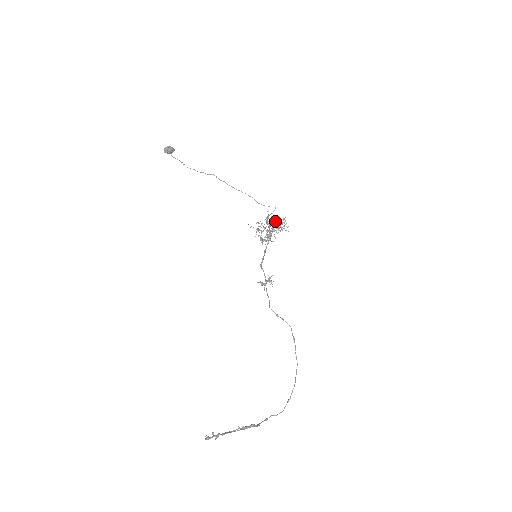
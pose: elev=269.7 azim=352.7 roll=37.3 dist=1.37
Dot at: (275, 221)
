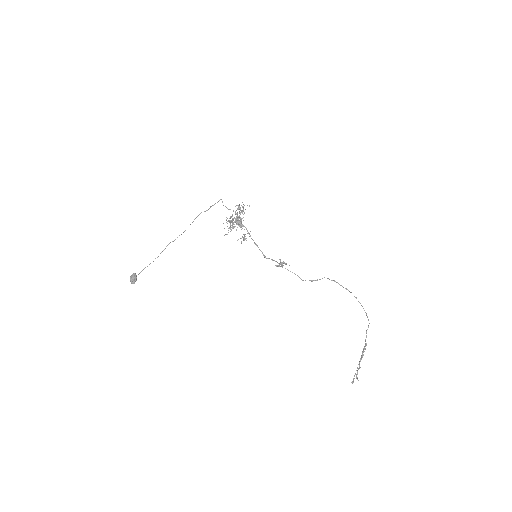
Dot at: occluded
